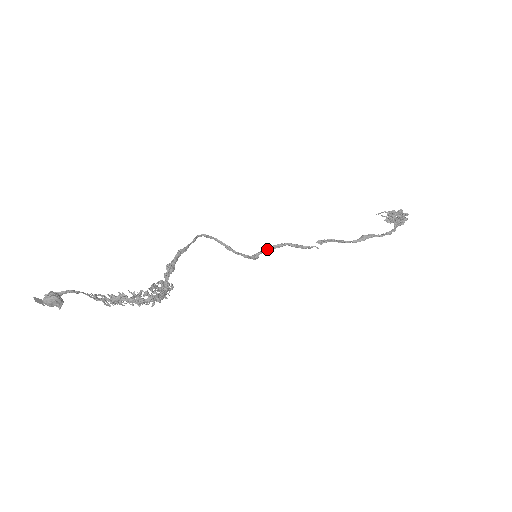
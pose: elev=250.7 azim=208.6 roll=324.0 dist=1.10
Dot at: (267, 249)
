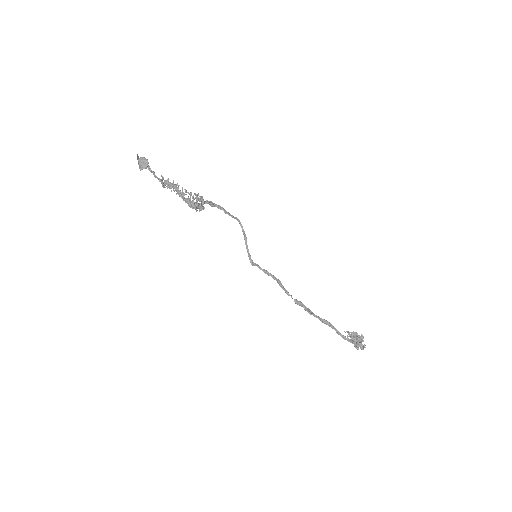
Dot at: (263, 269)
